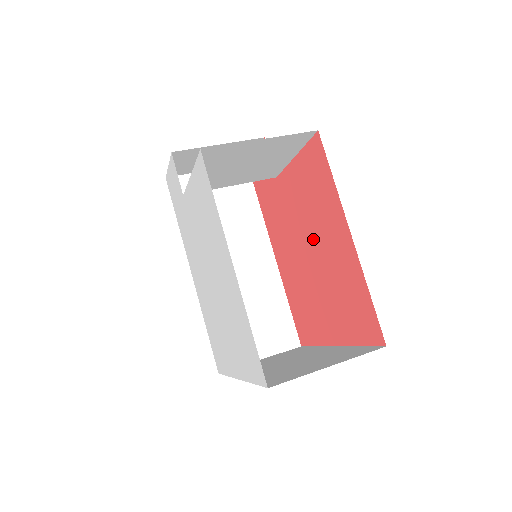
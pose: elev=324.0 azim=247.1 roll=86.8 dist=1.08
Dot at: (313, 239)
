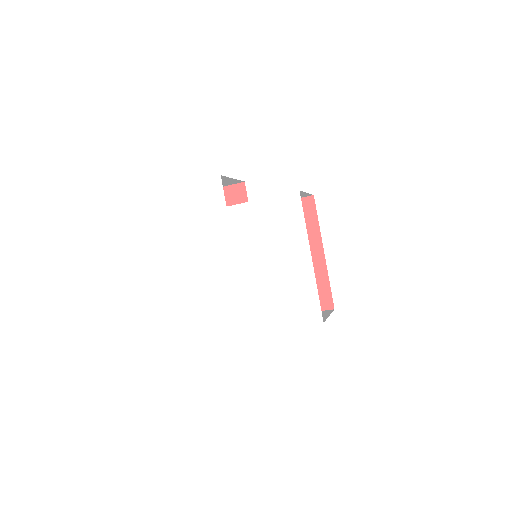
Dot at: occluded
